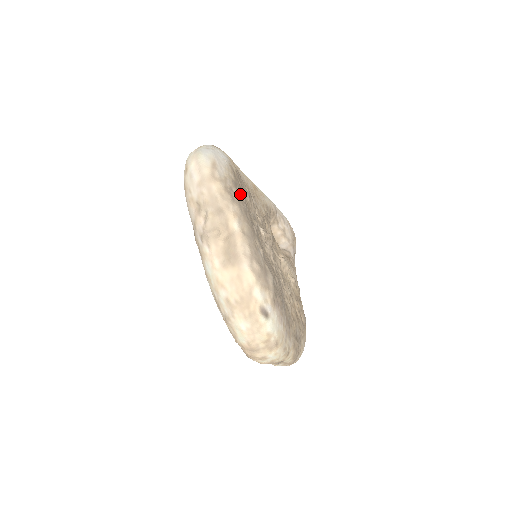
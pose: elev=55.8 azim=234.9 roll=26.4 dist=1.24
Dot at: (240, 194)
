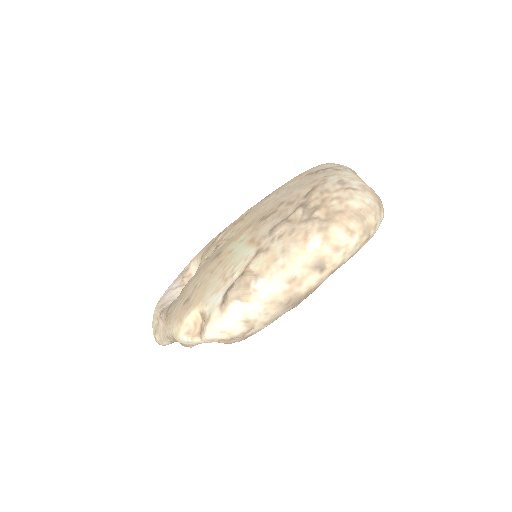
Dot at: occluded
